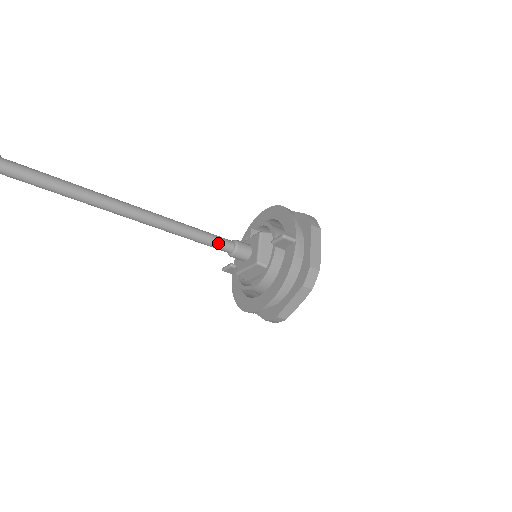
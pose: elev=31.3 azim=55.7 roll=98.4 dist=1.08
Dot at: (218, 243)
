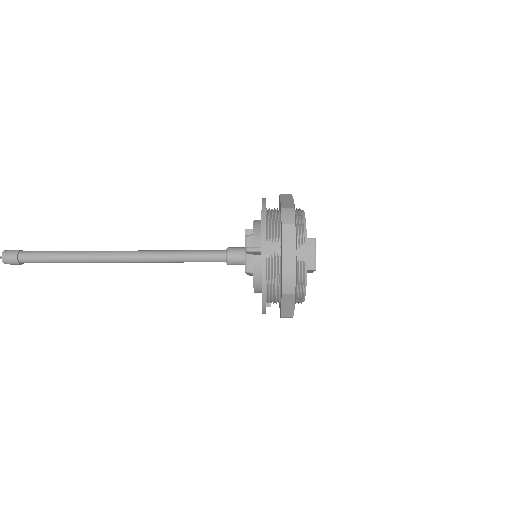
Dot at: (208, 259)
